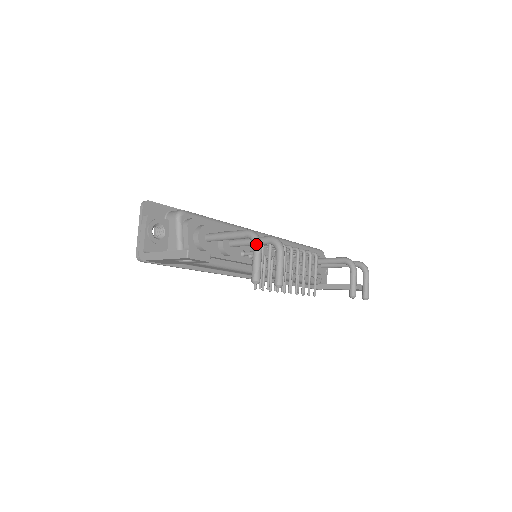
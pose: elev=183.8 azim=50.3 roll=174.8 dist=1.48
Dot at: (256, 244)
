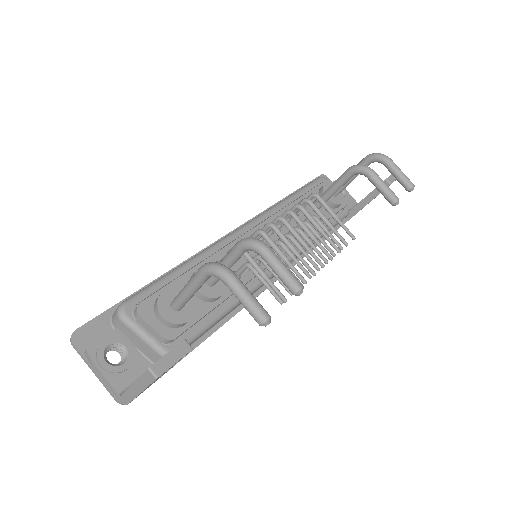
Dot at: (223, 278)
